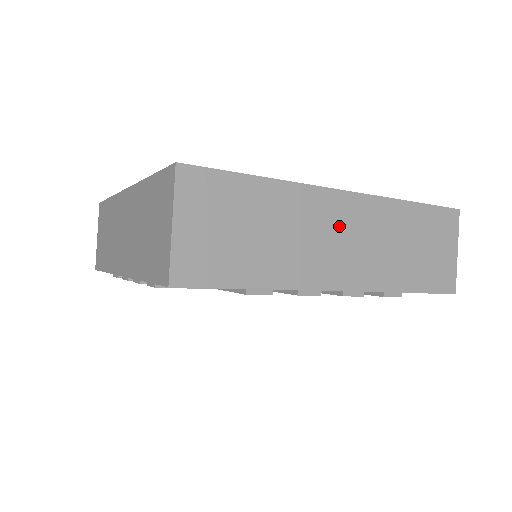
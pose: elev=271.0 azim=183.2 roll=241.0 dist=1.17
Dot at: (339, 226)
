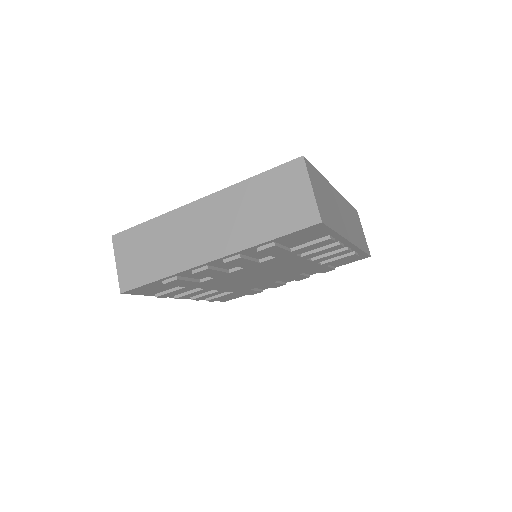
Dot at: (341, 207)
